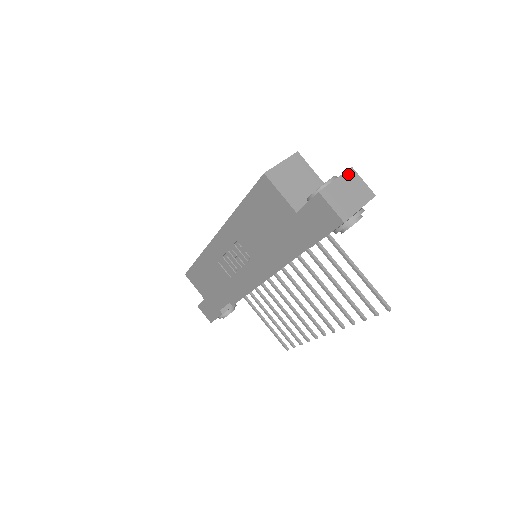
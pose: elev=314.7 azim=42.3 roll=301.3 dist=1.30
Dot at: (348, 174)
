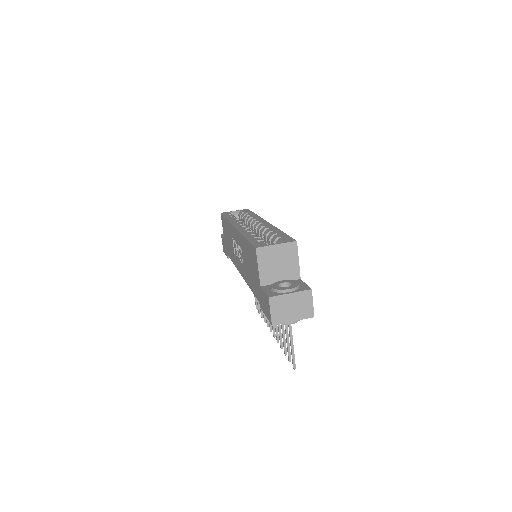
Dot at: (304, 293)
